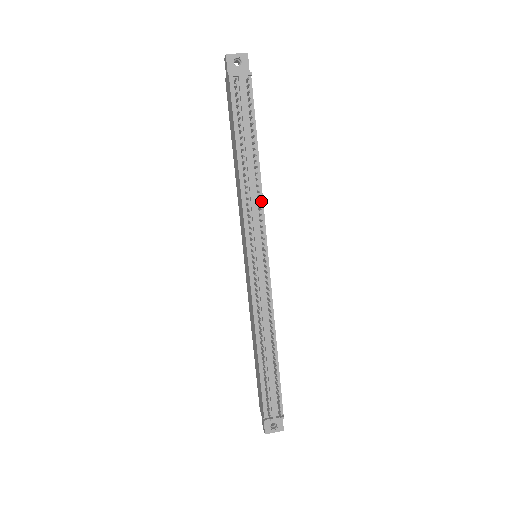
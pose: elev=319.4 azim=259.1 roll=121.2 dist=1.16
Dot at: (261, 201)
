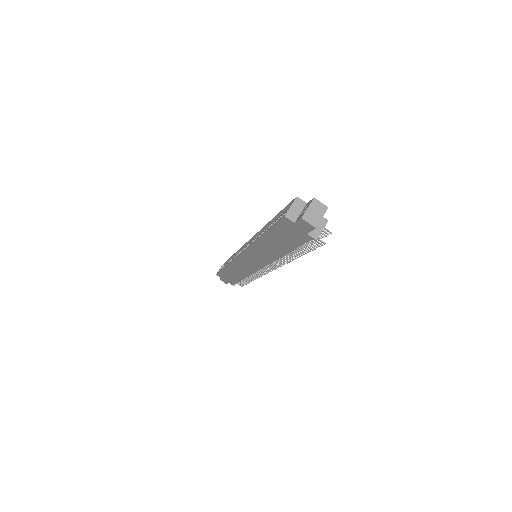
Dot at: occluded
